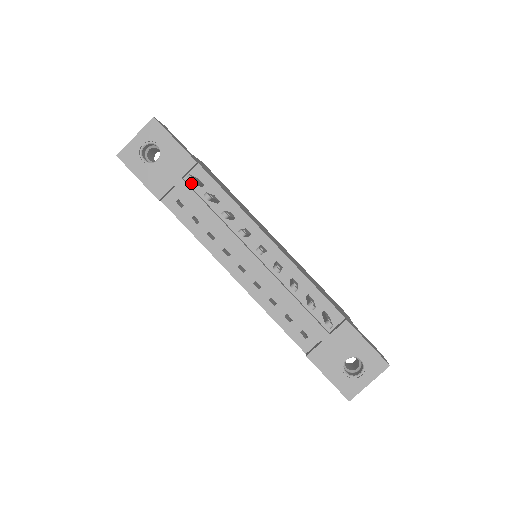
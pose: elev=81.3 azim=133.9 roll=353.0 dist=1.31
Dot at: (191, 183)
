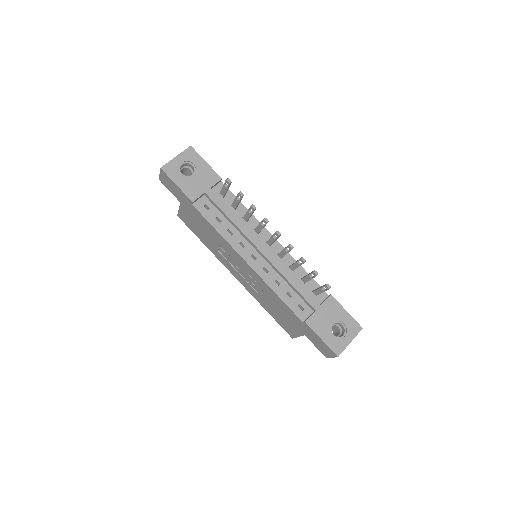
Dot at: occluded
